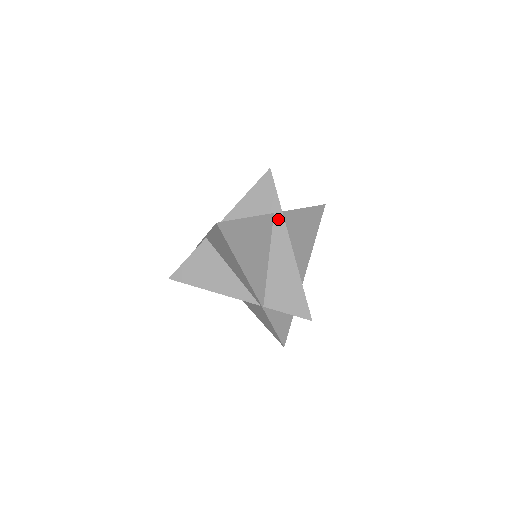
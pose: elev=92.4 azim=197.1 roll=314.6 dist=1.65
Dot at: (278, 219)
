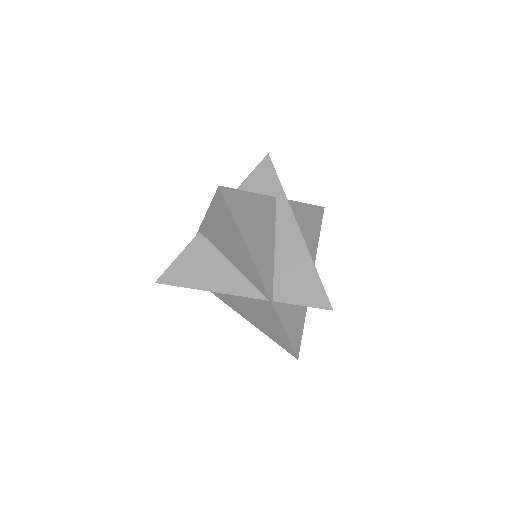
Dot at: (282, 203)
